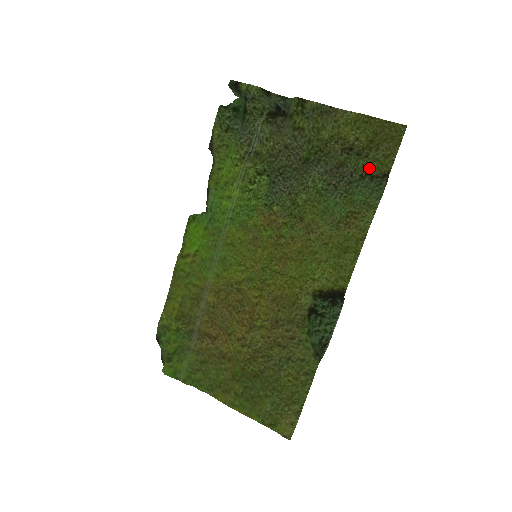
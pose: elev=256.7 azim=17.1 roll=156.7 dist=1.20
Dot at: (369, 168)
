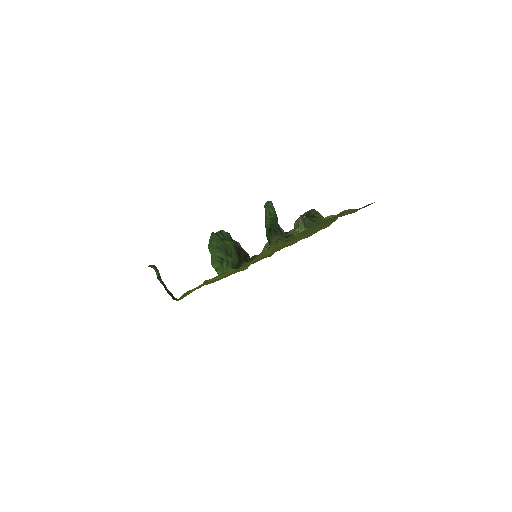
Dot at: occluded
